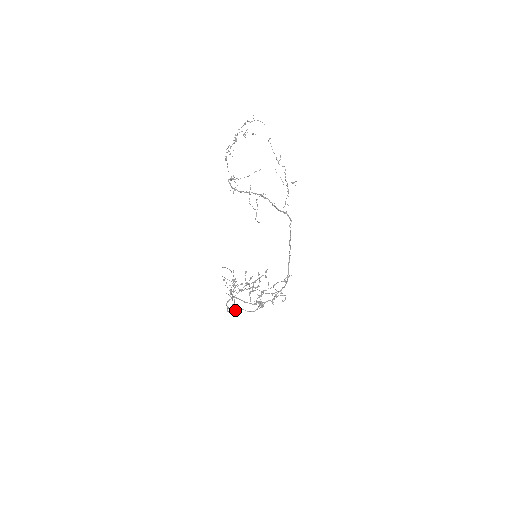
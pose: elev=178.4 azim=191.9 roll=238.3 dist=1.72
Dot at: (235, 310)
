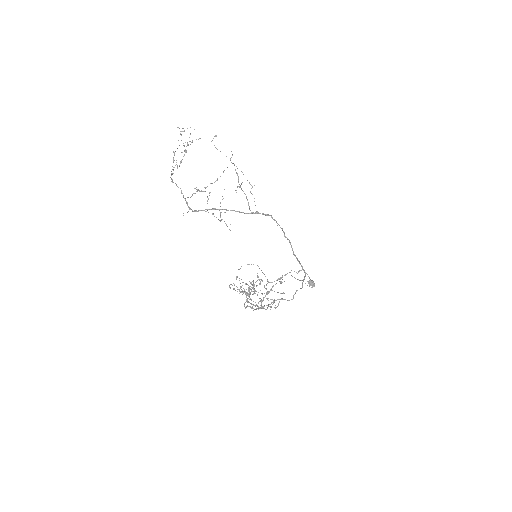
Dot at: (271, 302)
